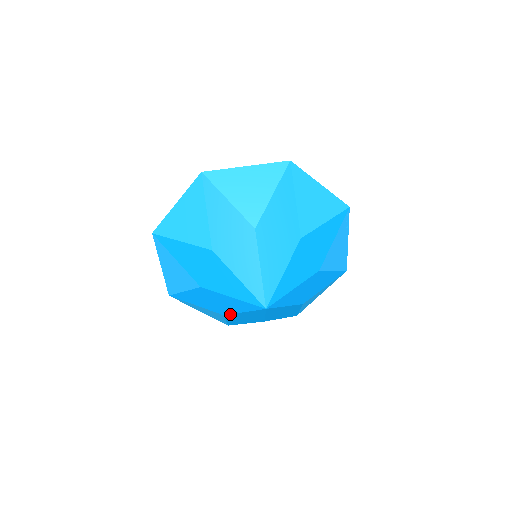
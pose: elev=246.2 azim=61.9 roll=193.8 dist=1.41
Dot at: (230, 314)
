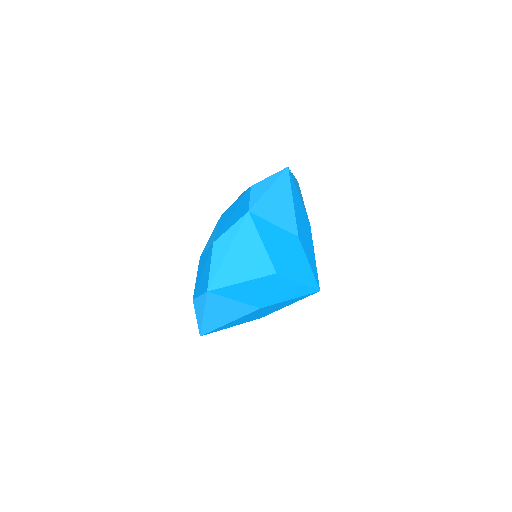
Dot at: occluded
